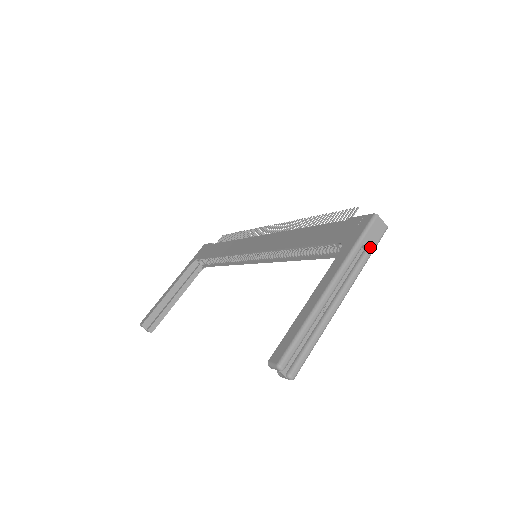
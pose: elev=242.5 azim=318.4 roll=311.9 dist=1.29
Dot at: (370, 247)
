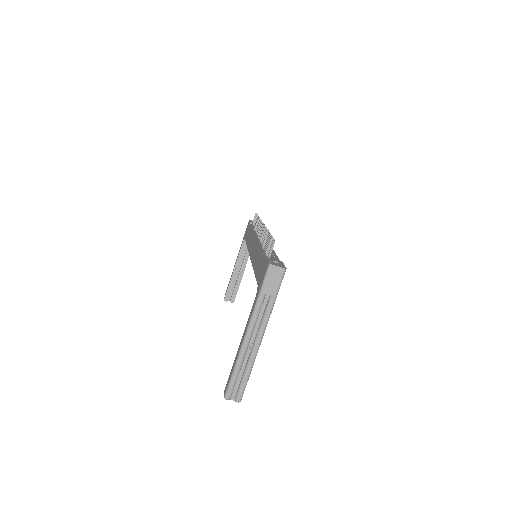
Dot at: (272, 292)
